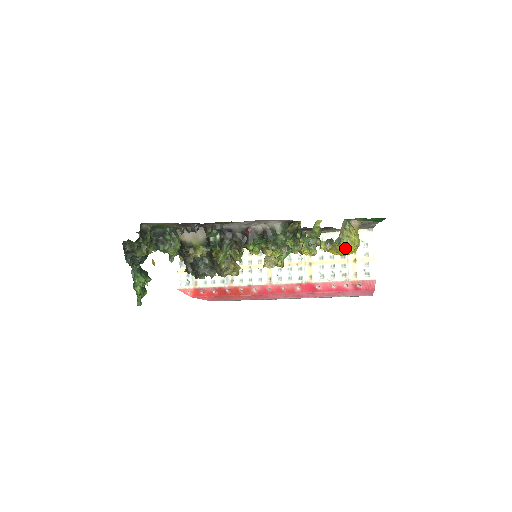
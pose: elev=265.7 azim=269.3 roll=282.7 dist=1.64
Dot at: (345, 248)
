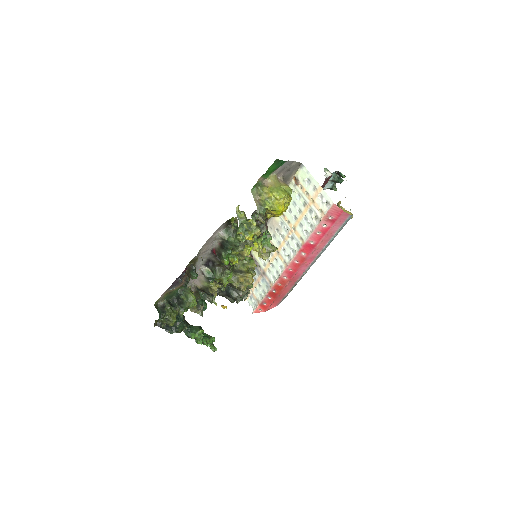
Dot at: (272, 209)
